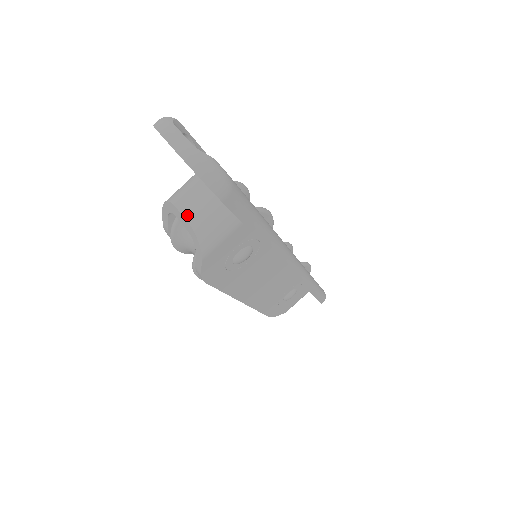
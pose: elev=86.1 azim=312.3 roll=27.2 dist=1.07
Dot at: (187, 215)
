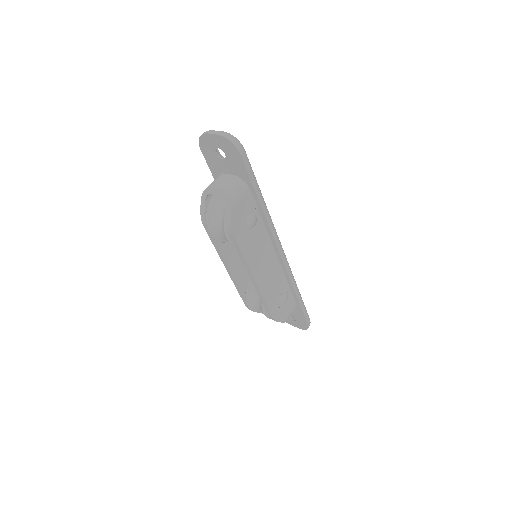
Dot at: (219, 187)
